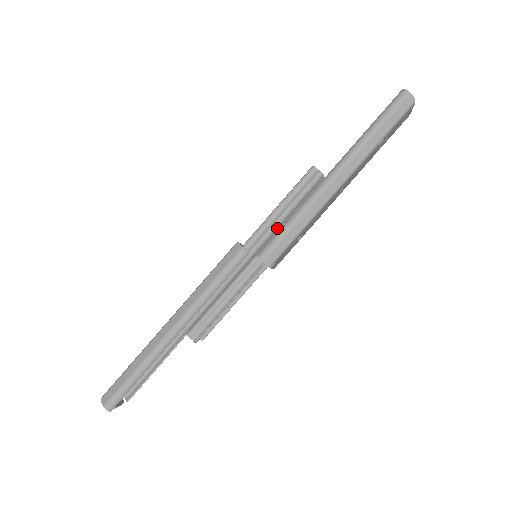
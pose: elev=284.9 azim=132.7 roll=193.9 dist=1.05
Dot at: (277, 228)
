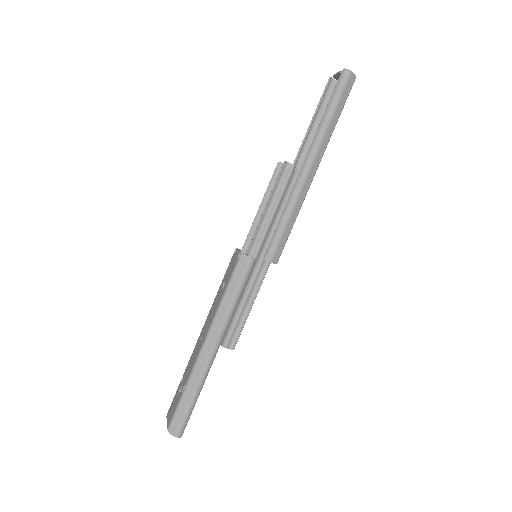
Dot at: (270, 227)
